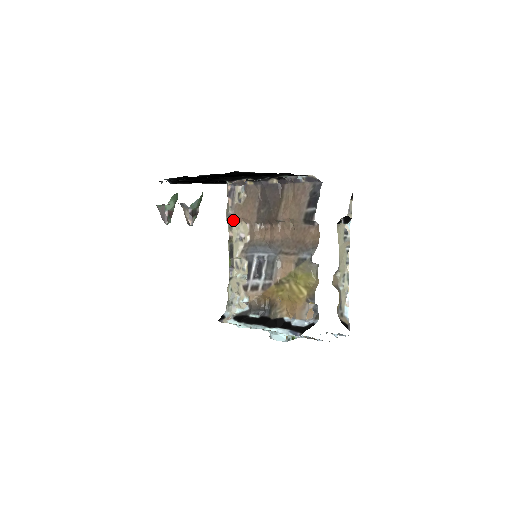
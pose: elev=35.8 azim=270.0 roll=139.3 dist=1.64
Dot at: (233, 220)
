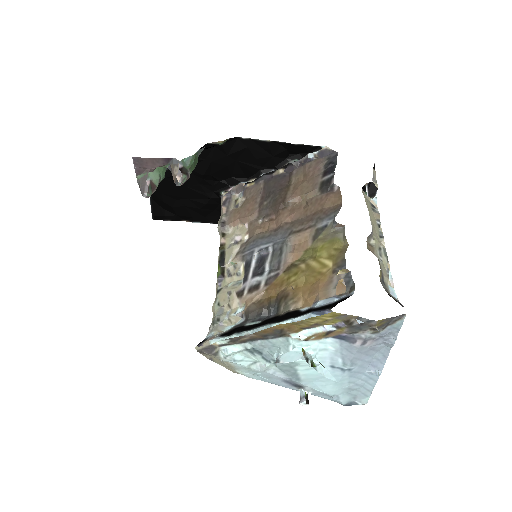
Dot at: (227, 225)
